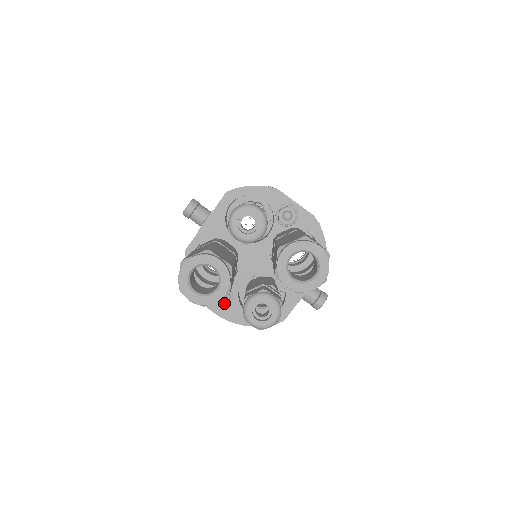
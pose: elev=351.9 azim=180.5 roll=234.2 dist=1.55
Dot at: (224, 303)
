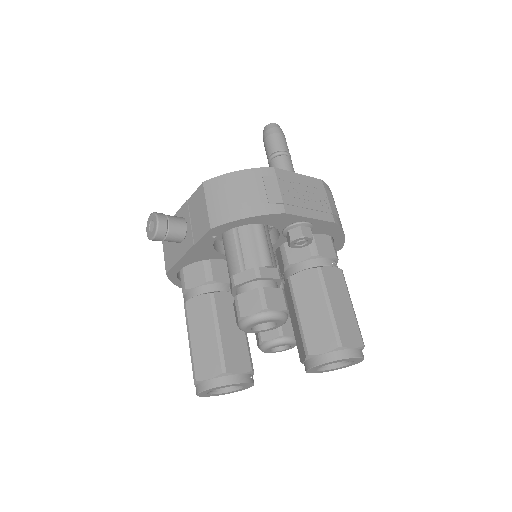
Dot at: occluded
